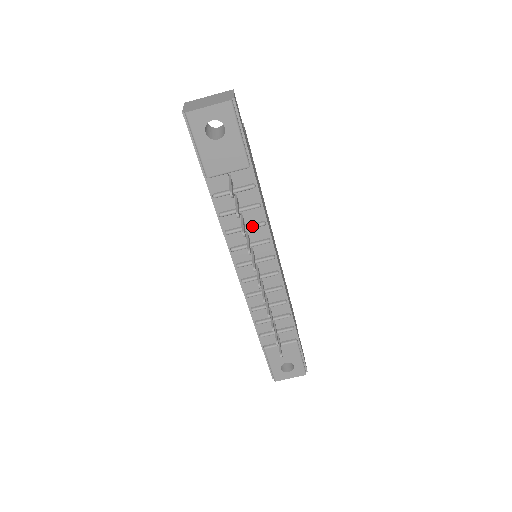
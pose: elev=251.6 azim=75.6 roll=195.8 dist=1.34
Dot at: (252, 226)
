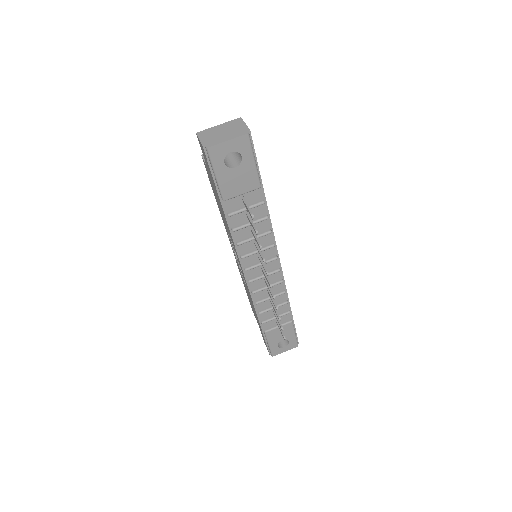
Dot at: (260, 235)
